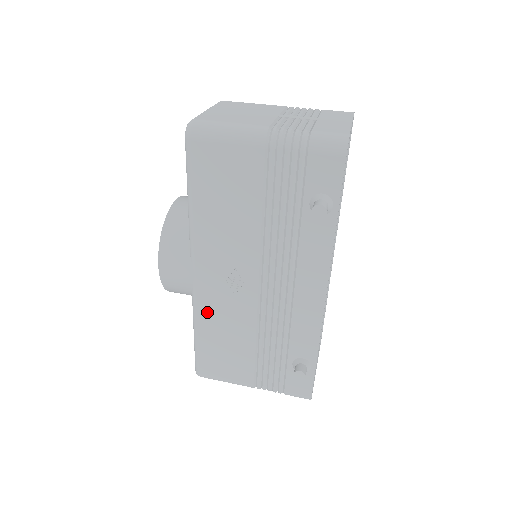
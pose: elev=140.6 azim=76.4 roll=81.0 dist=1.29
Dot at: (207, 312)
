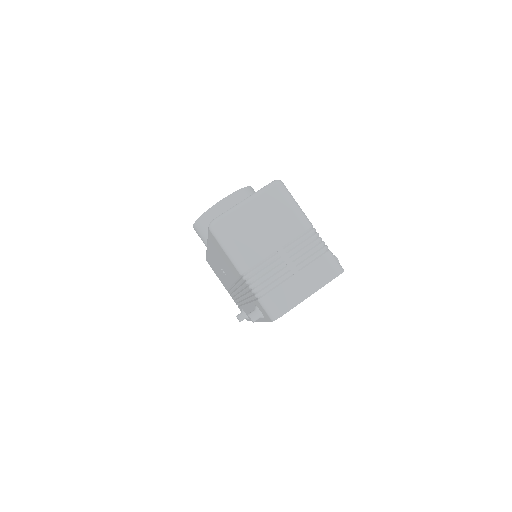
Dot at: (211, 259)
